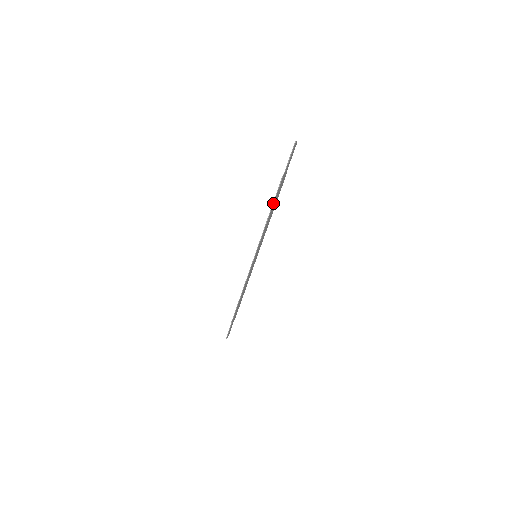
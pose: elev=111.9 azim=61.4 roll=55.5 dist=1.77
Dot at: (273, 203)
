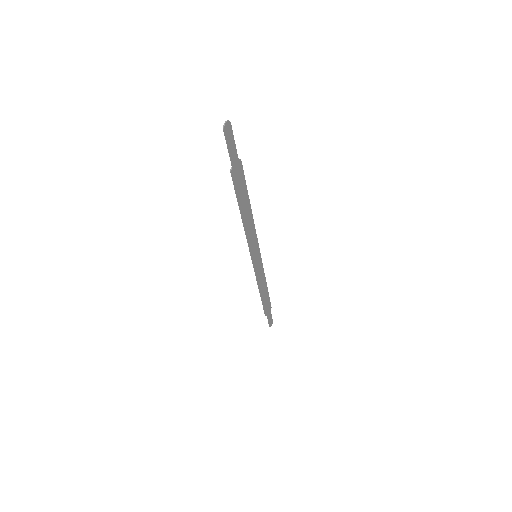
Dot at: (238, 204)
